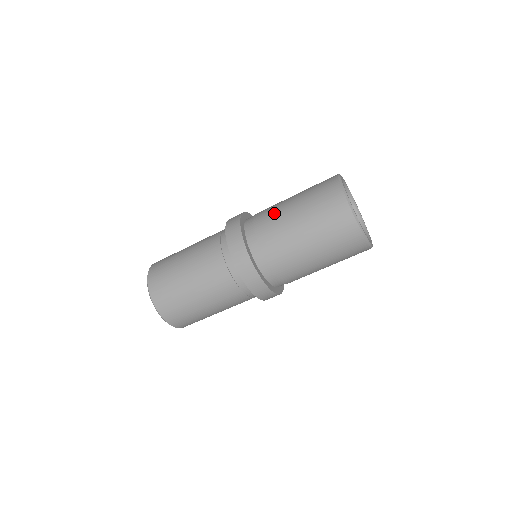
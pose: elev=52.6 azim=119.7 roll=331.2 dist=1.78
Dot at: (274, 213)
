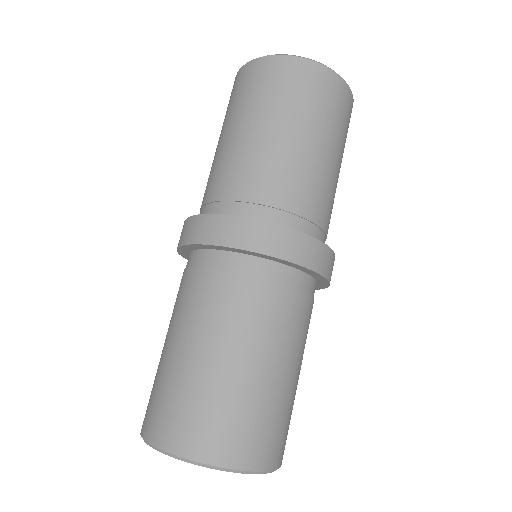
Dot at: occluded
